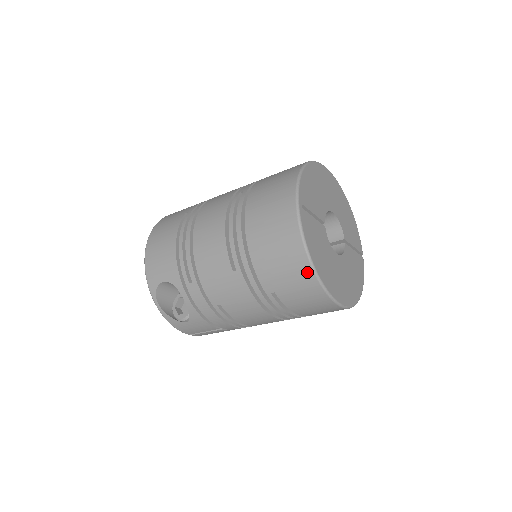
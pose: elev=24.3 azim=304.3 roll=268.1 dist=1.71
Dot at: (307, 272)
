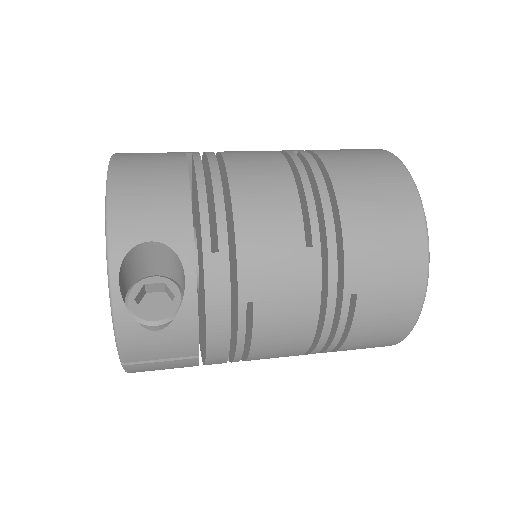
Dot at: (419, 269)
